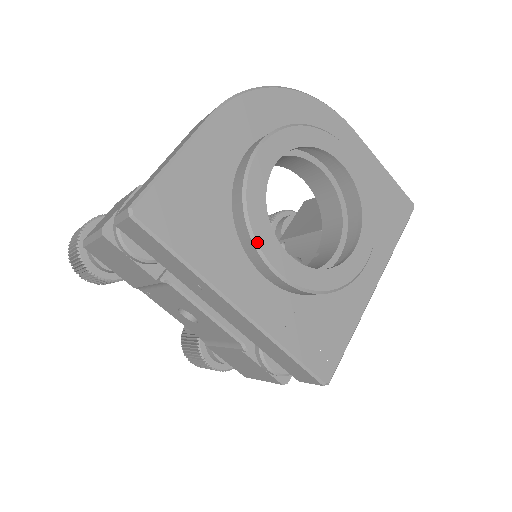
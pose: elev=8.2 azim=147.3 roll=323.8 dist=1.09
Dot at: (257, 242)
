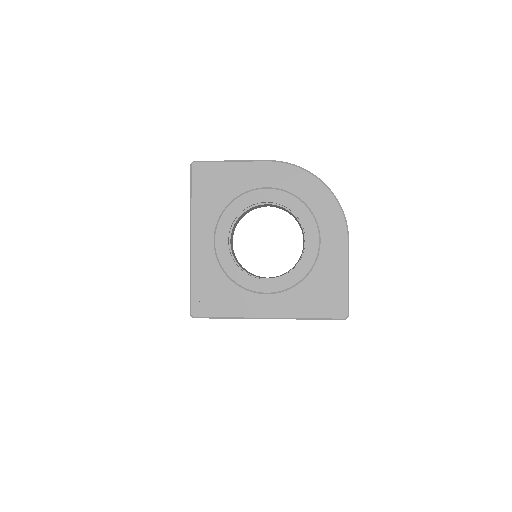
Dot at: (219, 220)
